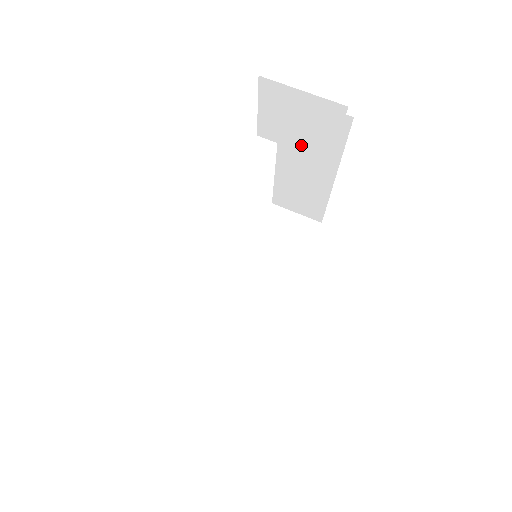
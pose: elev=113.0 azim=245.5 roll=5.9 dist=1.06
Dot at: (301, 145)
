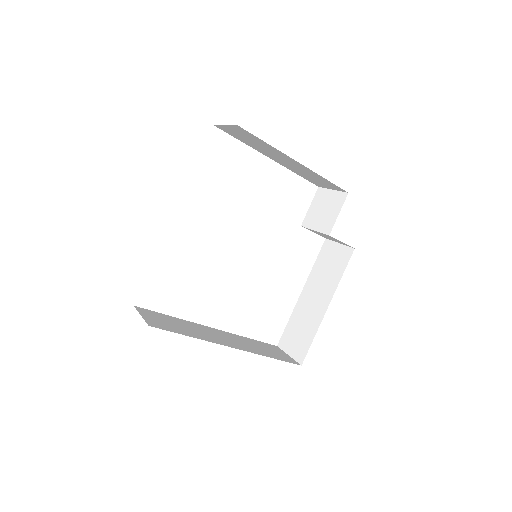
Dot at: (319, 226)
